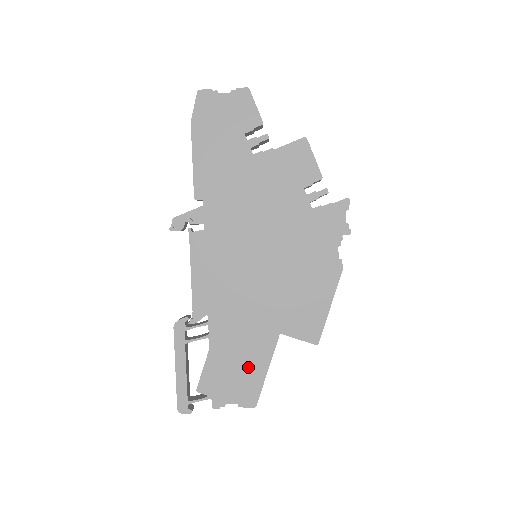
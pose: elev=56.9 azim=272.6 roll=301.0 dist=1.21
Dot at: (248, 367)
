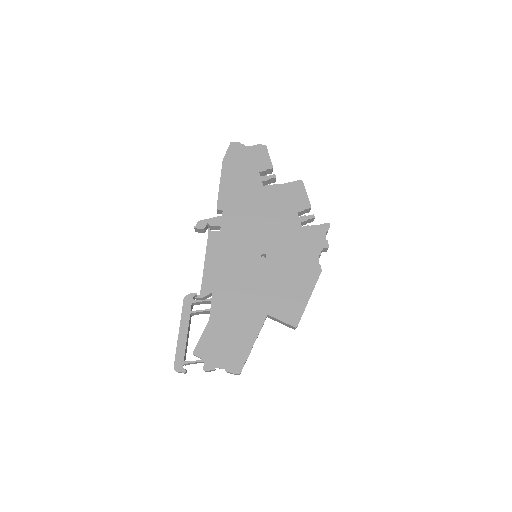
Dot at: (238, 339)
